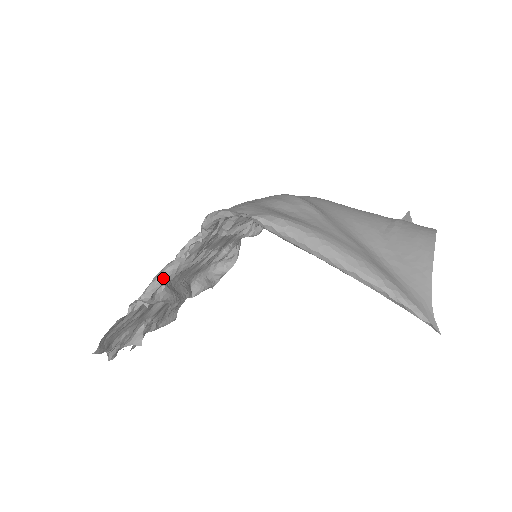
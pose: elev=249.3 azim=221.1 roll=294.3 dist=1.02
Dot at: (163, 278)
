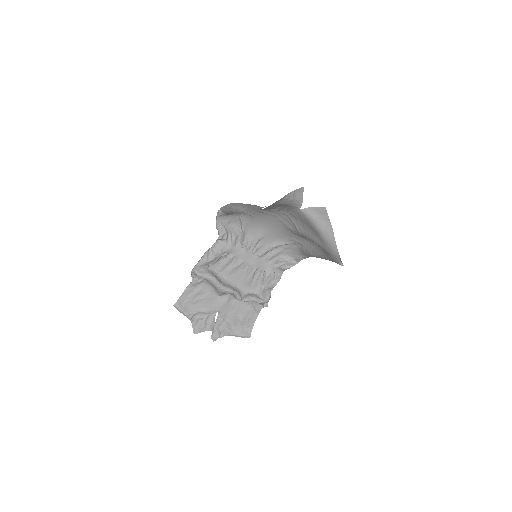
Dot at: (202, 258)
